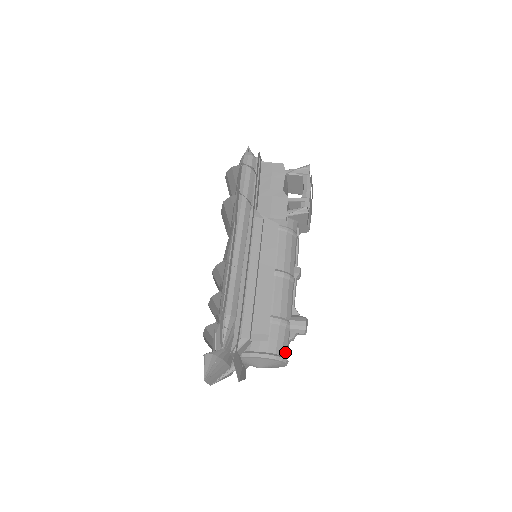
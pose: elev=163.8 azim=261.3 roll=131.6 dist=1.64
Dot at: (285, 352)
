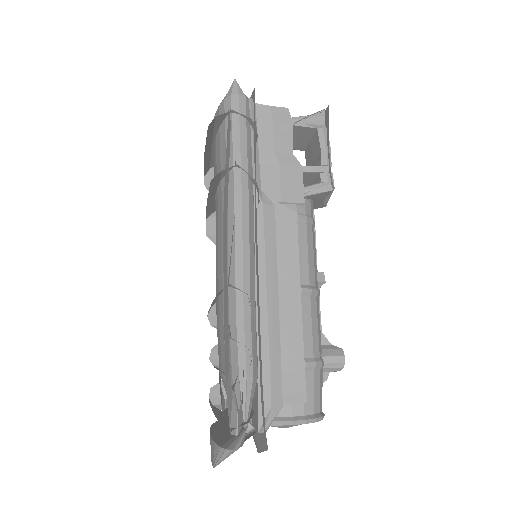
Dot at: (321, 404)
